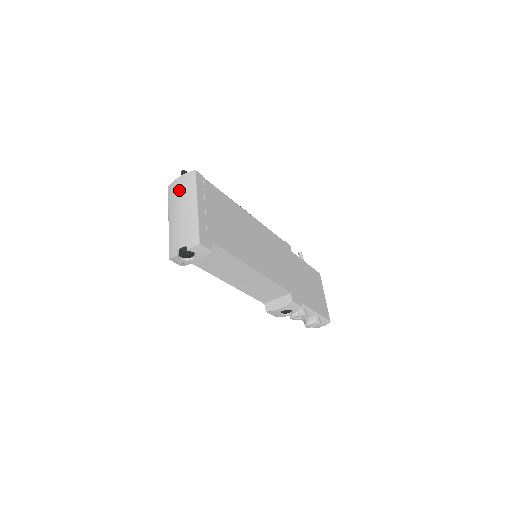
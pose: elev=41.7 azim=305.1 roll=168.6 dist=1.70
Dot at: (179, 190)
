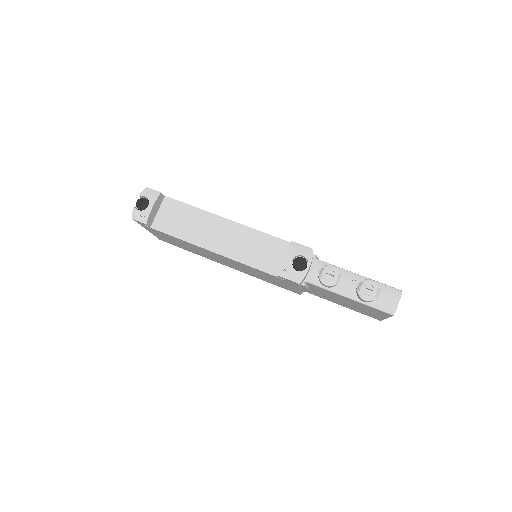
Dot at: occluded
